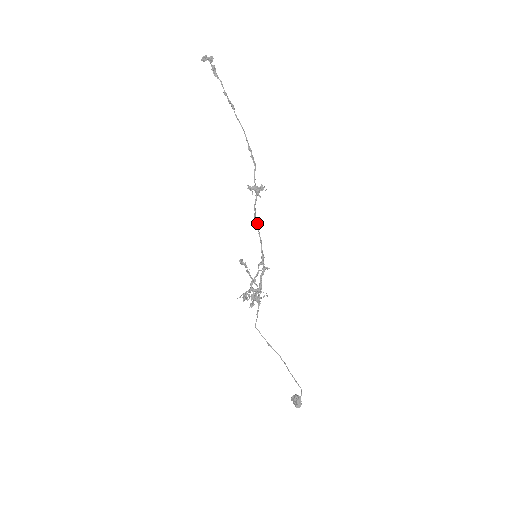
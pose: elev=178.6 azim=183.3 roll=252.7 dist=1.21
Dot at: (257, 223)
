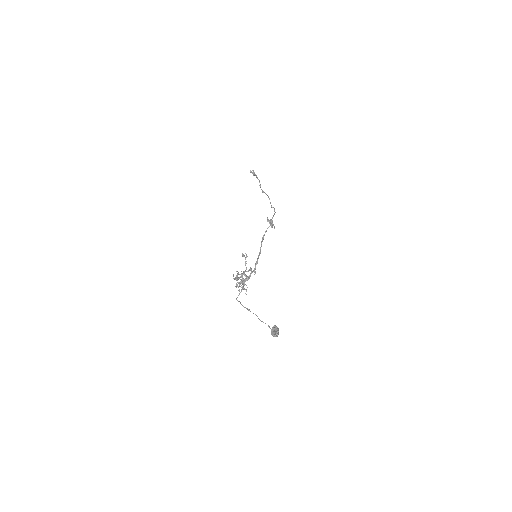
Dot at: (262, 241)
